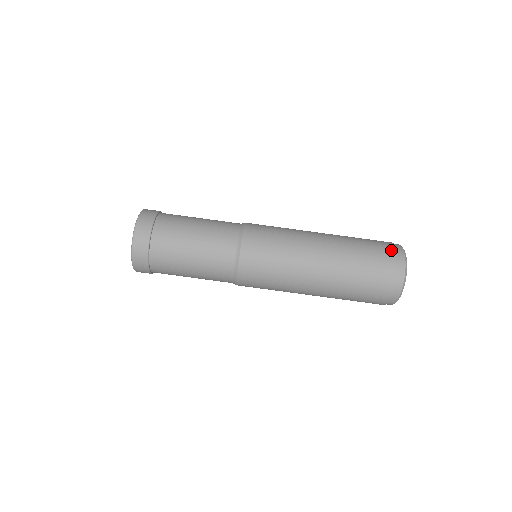
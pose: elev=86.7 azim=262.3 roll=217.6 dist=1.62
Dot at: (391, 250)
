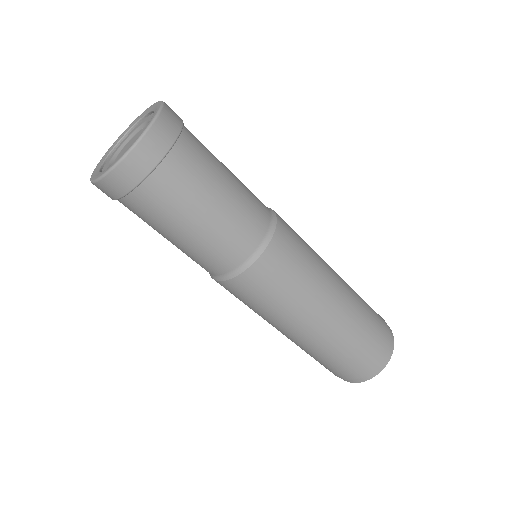
Dot at: (378, 360)
